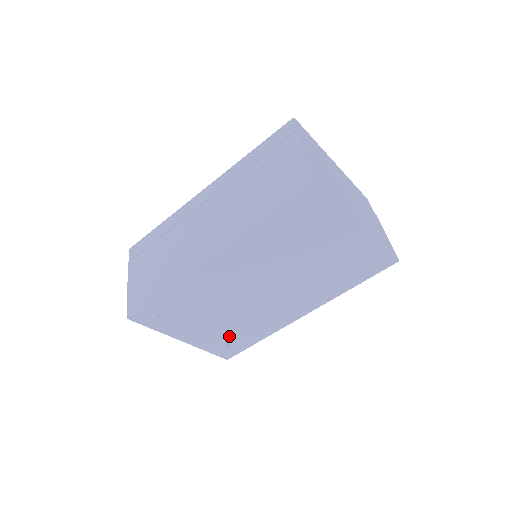
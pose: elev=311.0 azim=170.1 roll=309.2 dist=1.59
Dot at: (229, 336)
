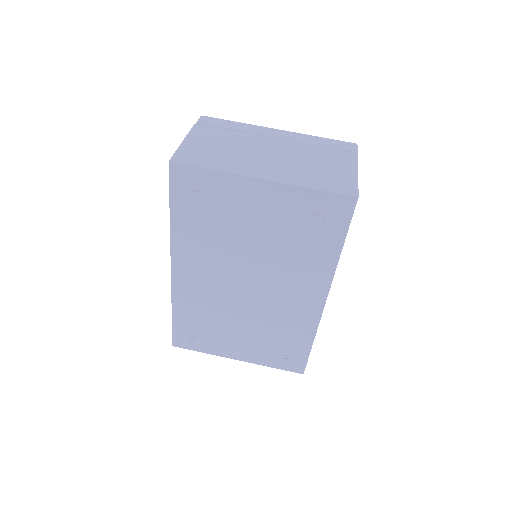
Dot at: (273, 346)
